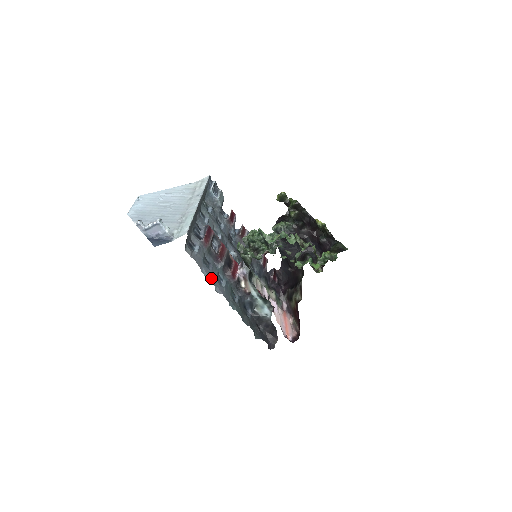
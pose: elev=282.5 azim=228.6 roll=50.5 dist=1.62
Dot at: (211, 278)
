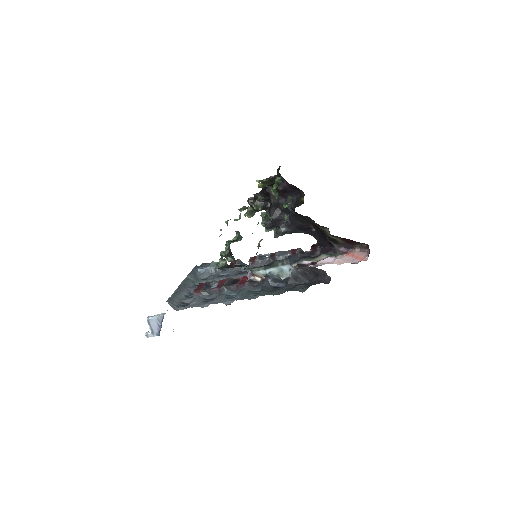
Dot at: (216, 303)
